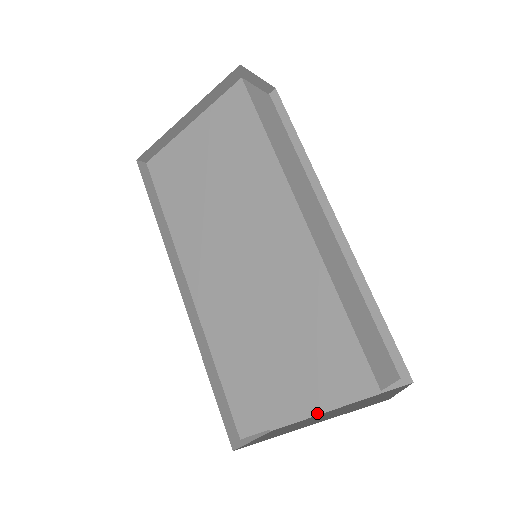
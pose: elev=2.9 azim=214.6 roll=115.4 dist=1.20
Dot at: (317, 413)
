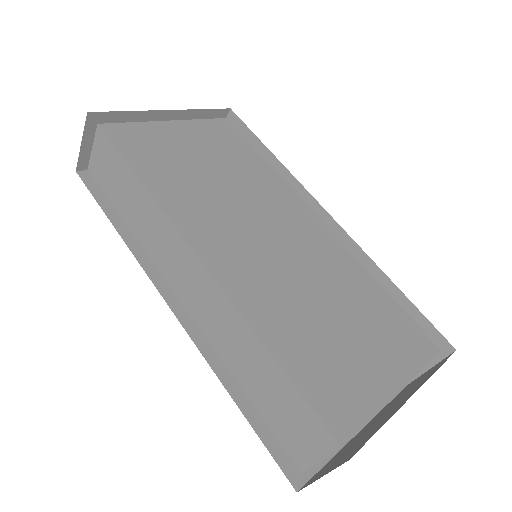
Dot at: occluded
